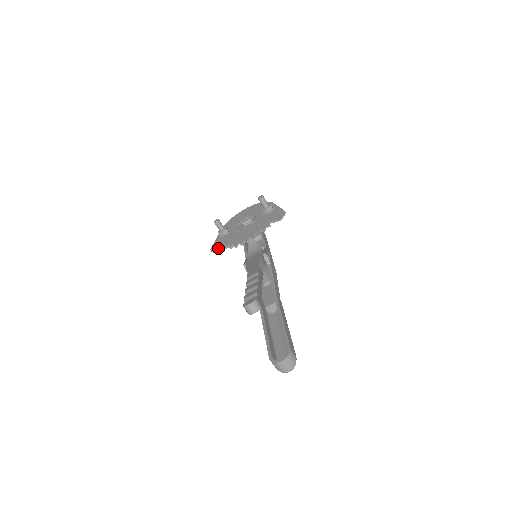
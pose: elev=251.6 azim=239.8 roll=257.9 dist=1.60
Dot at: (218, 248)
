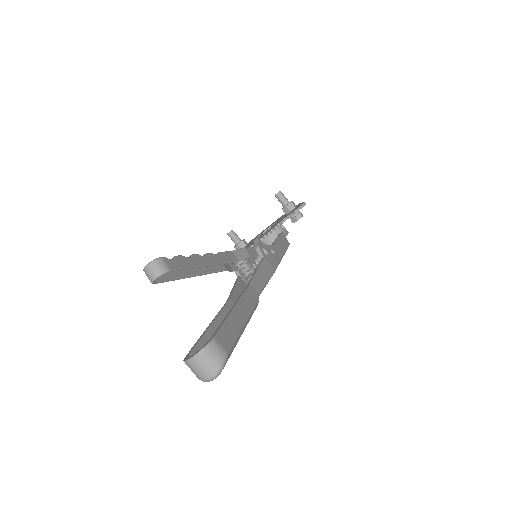
Dot at: occluded
